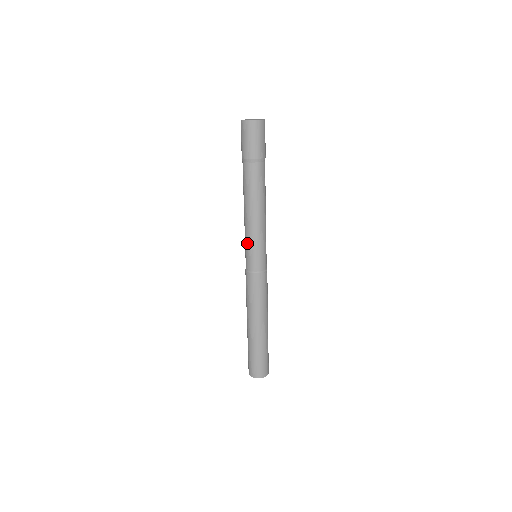
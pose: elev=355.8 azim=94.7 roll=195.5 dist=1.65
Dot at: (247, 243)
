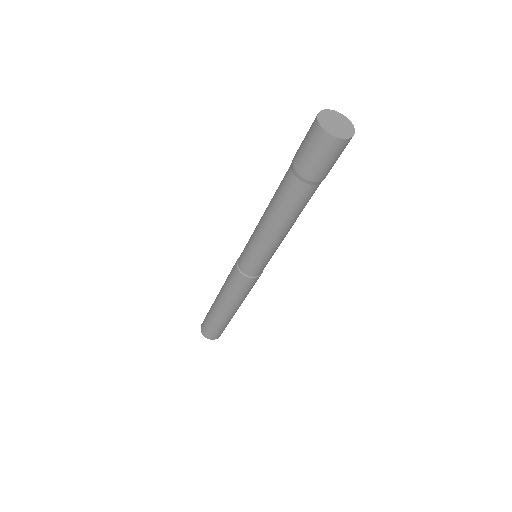
Dot at: (257, 254)
